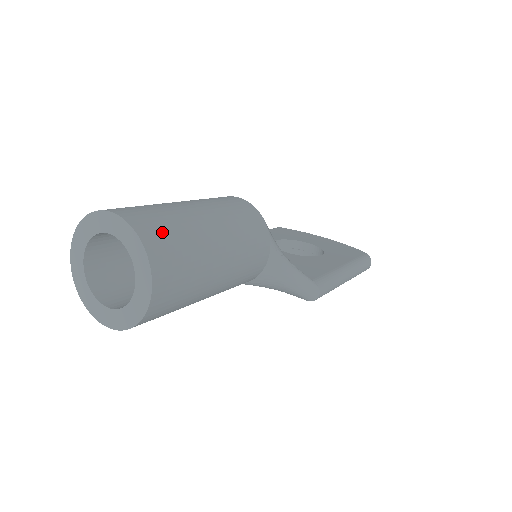
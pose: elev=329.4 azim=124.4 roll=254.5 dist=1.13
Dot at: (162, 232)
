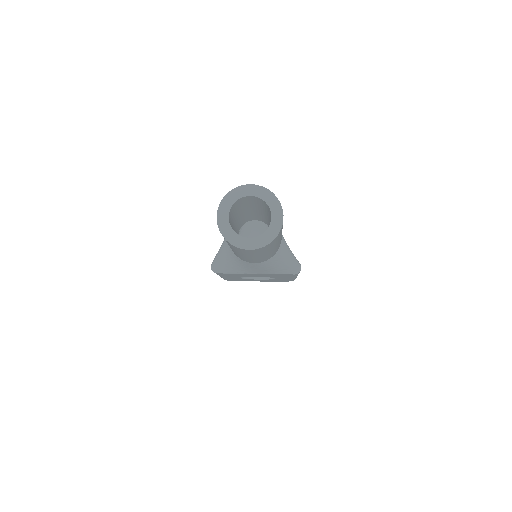
Dot at: occluded
